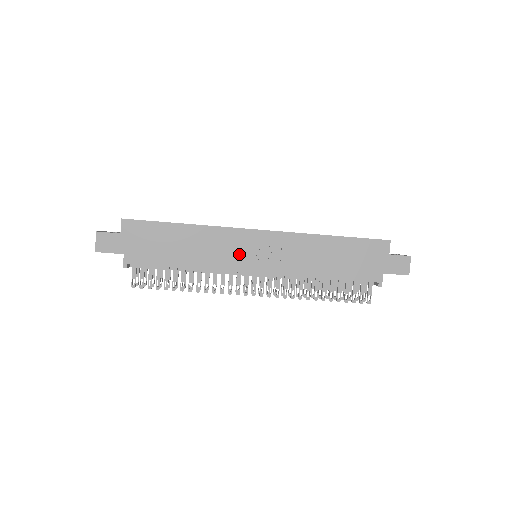
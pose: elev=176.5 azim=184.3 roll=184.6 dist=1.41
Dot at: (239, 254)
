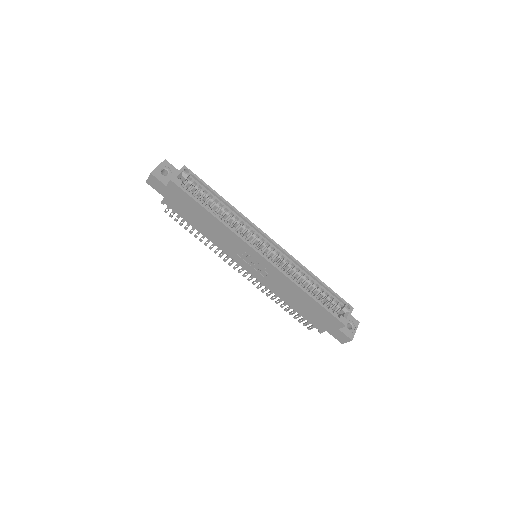
Dot at: (240, 254)
